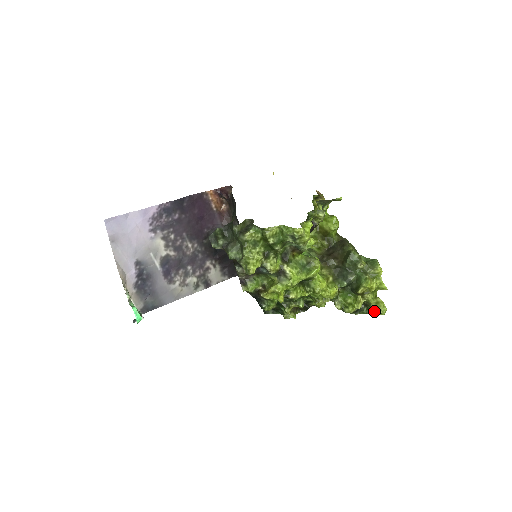
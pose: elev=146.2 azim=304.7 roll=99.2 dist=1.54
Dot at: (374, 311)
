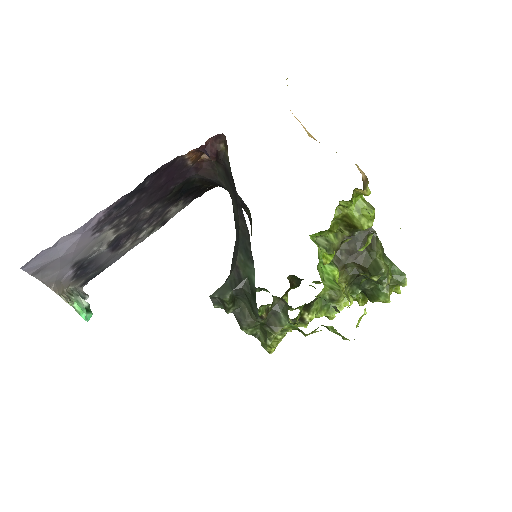
Dot at: occluded
